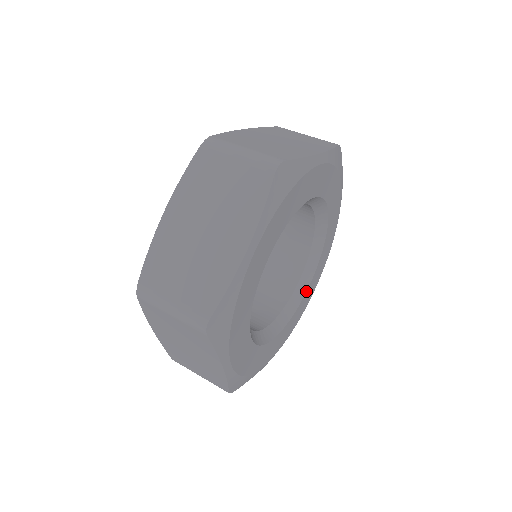
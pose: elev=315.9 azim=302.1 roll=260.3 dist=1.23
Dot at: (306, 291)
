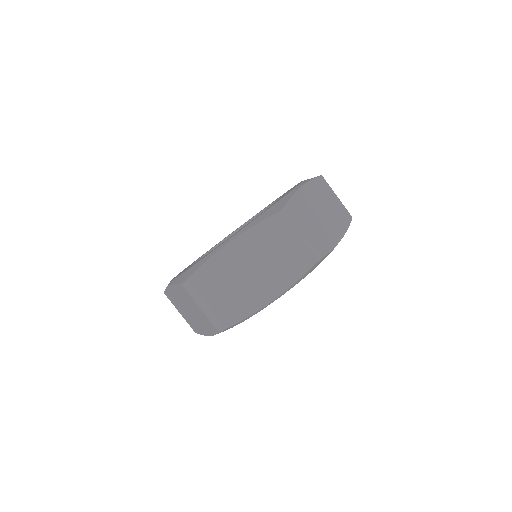
Dot at: occluded
